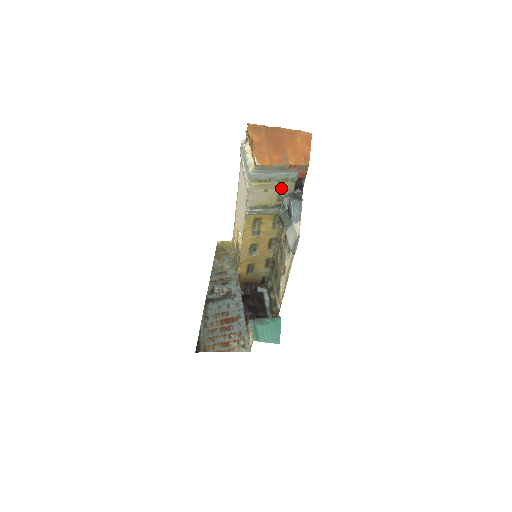
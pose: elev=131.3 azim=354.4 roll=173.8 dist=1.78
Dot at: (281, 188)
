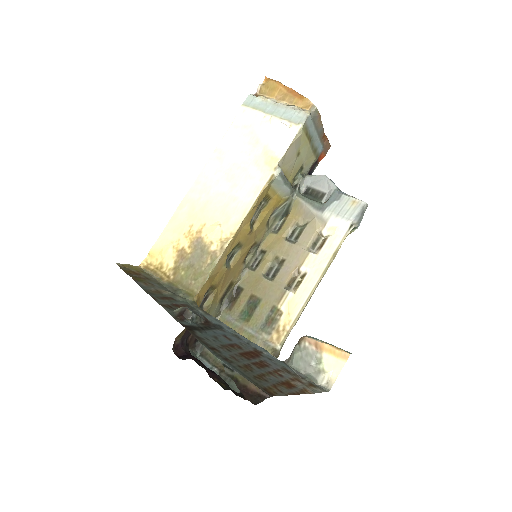
Dot at: (305, 161)
